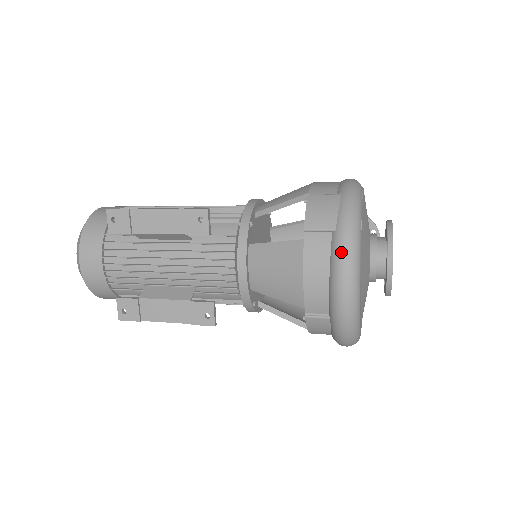
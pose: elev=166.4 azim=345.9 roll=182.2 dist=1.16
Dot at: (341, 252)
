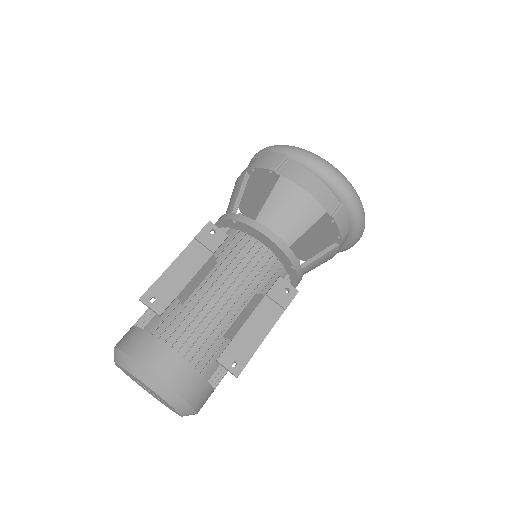
Dot at: (306, 157)
